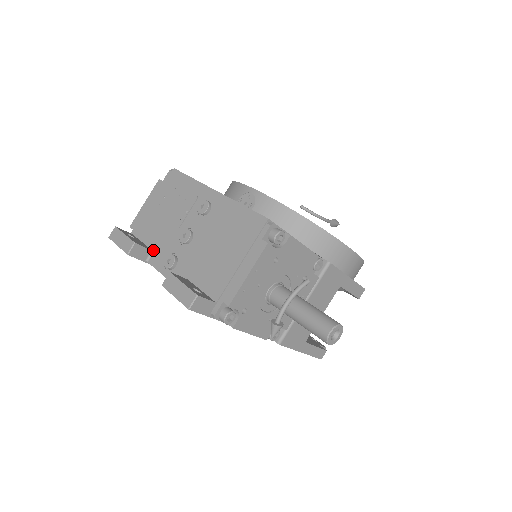
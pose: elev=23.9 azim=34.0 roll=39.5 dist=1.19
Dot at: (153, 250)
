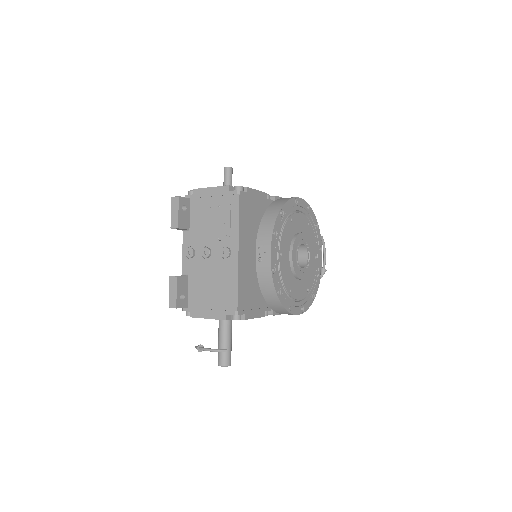
Dot at: (190, 229)
